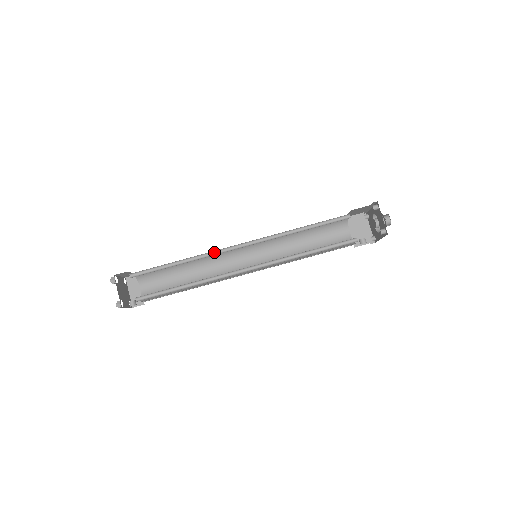
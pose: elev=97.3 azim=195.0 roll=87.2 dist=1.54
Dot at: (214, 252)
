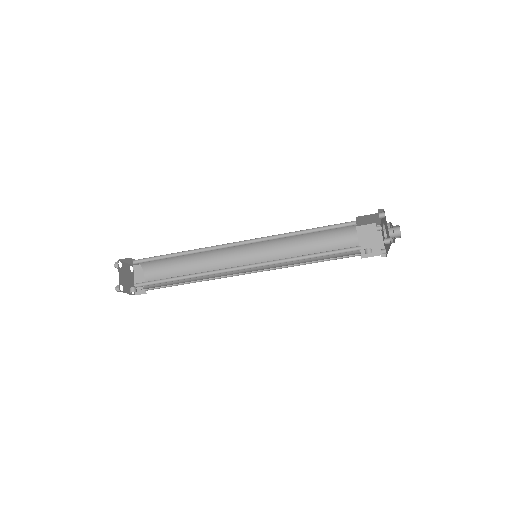
Dot at: (214, 247)
